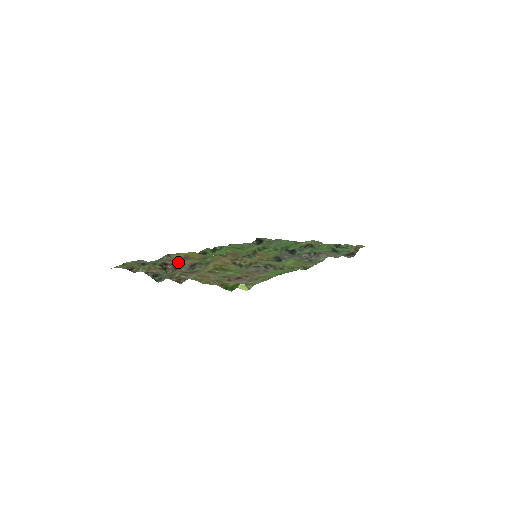
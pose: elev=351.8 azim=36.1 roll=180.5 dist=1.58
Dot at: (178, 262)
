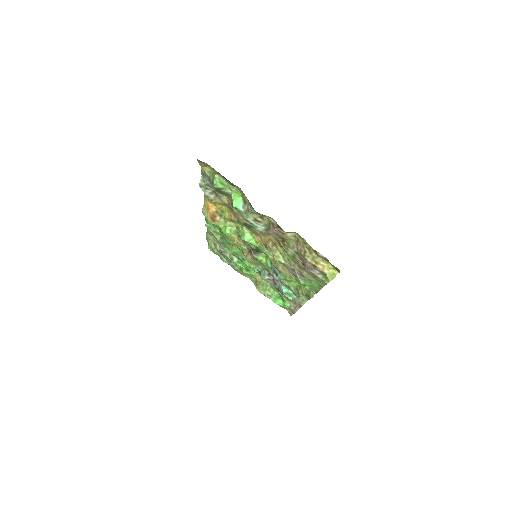
Dot at: (234, 208)
